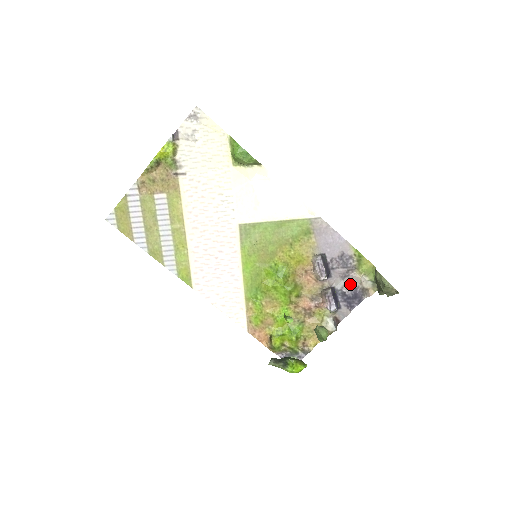
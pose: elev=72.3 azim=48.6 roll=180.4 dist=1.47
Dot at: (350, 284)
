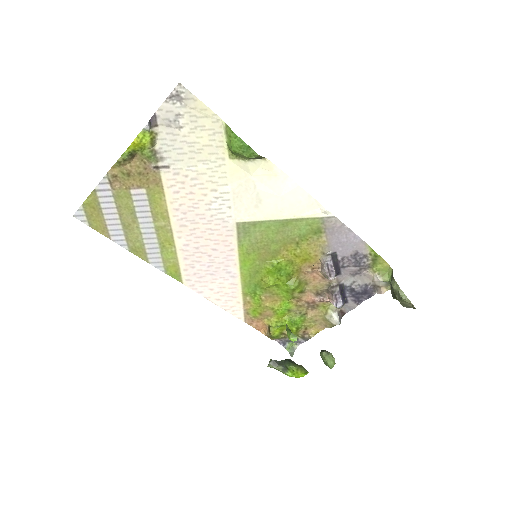
Dot at: (361, 281)
